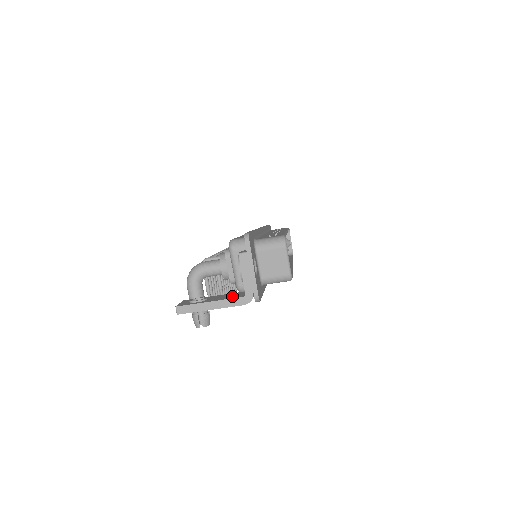
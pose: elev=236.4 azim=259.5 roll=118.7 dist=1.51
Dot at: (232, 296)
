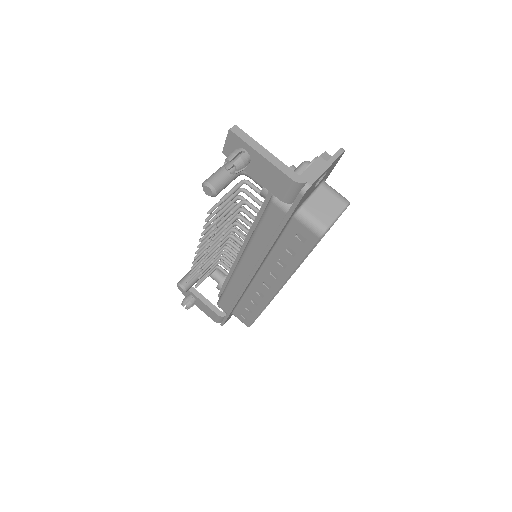
Dot at: occluded
